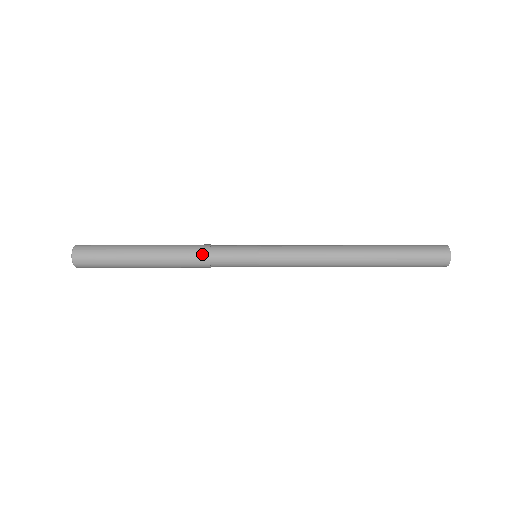
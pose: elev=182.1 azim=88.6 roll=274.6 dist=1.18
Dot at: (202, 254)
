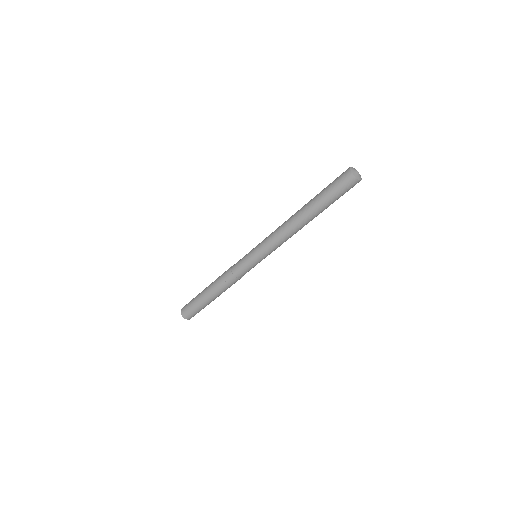
Dot at: (229, 276)
